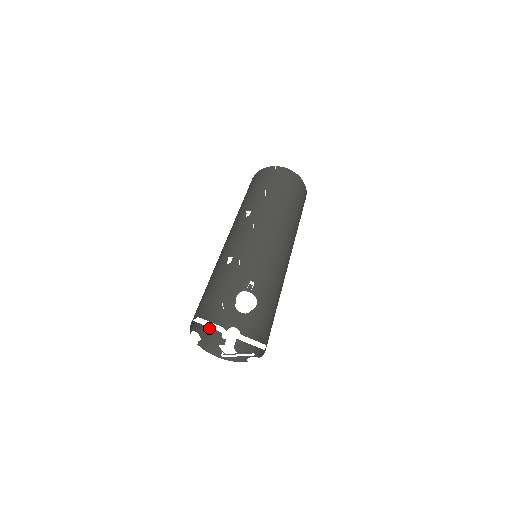
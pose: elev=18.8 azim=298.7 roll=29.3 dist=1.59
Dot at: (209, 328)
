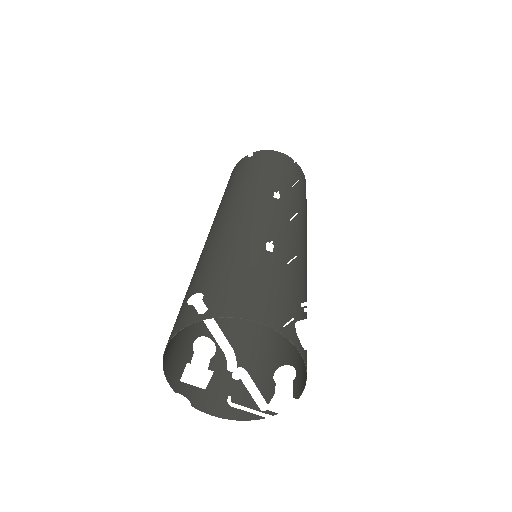
Dot at: (251, 348)
